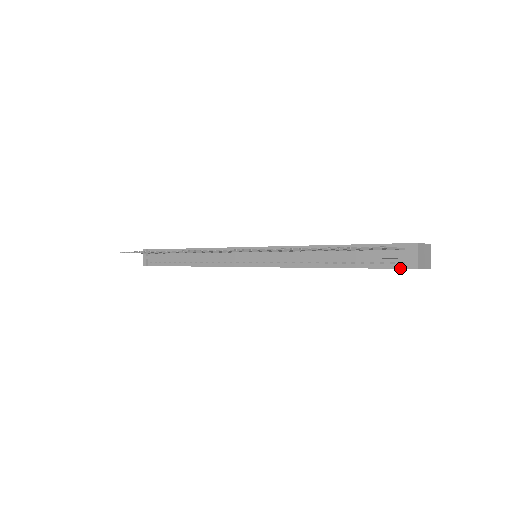
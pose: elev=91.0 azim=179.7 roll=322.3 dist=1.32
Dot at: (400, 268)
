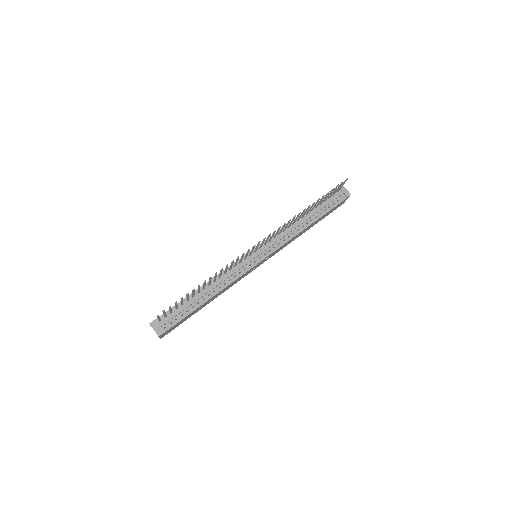
Dot at: occluded
